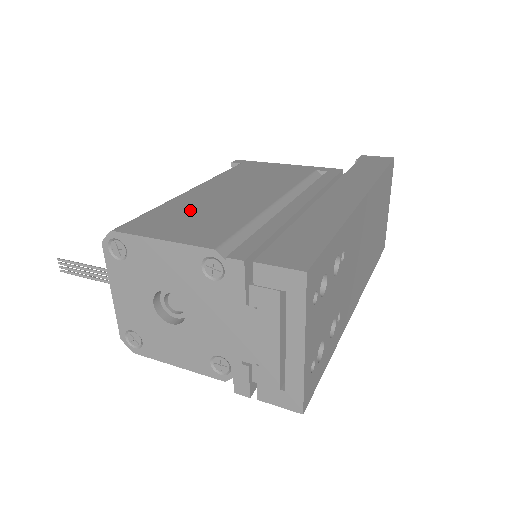
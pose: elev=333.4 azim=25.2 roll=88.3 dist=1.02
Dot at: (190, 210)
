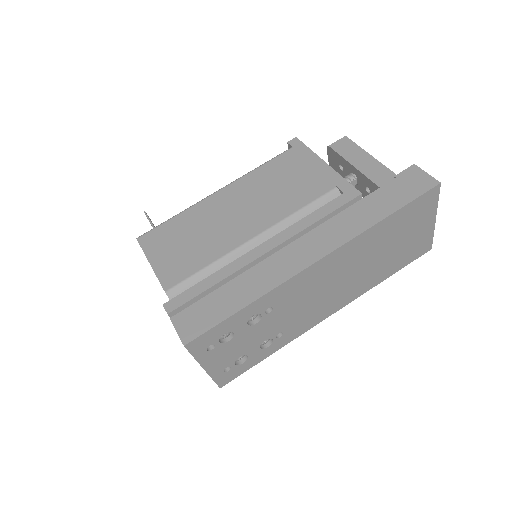
Dot at: (192, 228)
